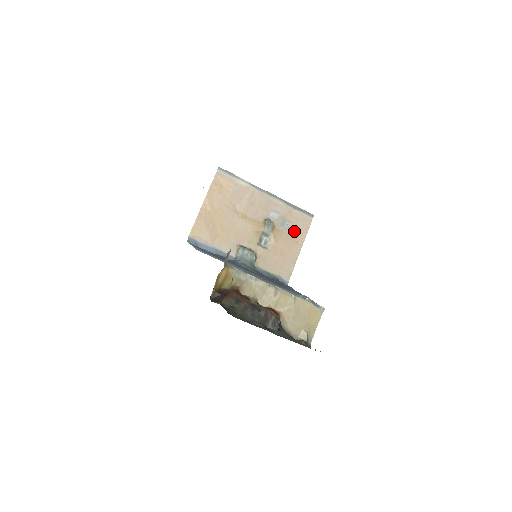
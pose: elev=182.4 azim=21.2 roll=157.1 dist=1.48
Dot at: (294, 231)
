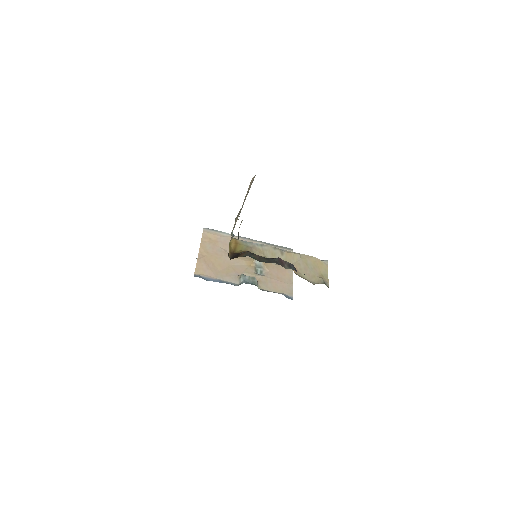
Dot at: occluded
